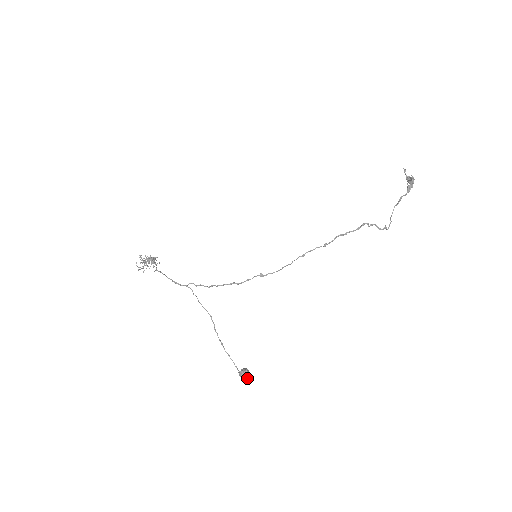
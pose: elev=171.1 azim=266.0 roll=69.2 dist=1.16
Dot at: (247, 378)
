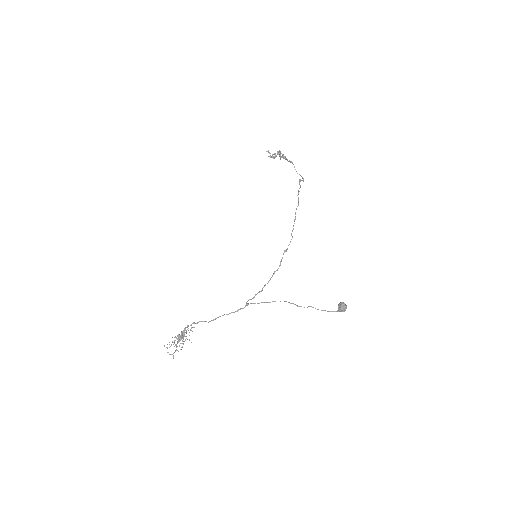
Dot at: (346, 307)
